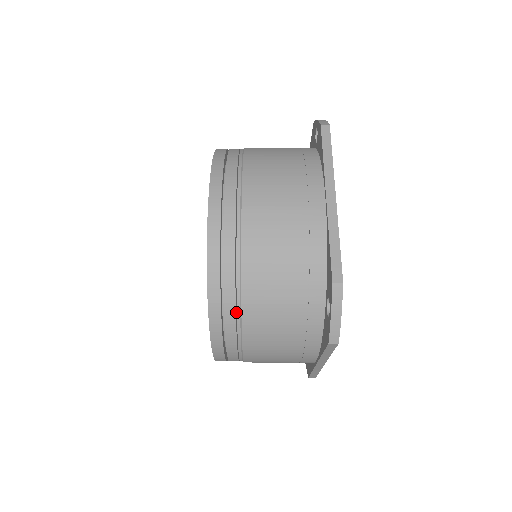
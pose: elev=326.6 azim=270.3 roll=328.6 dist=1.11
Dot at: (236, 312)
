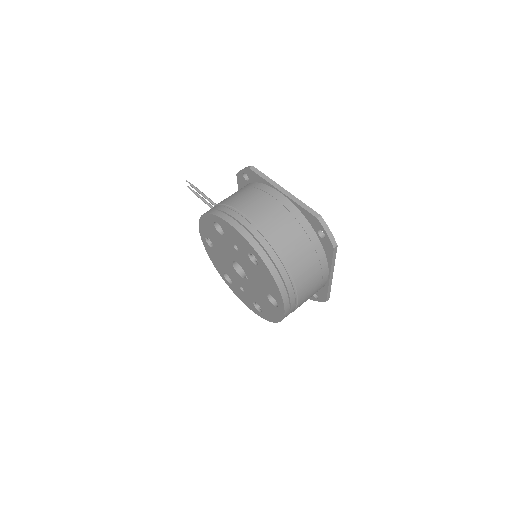
Dot at: occluded
